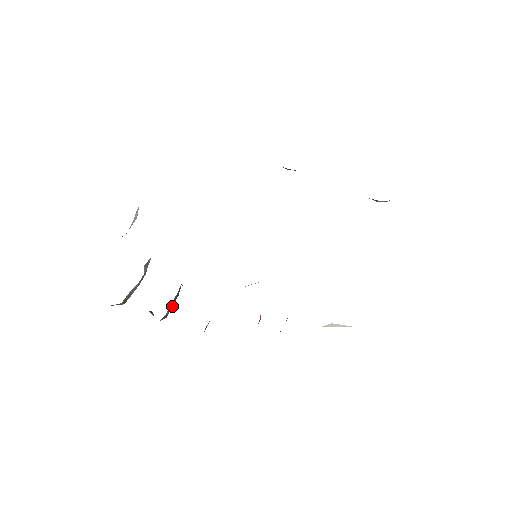
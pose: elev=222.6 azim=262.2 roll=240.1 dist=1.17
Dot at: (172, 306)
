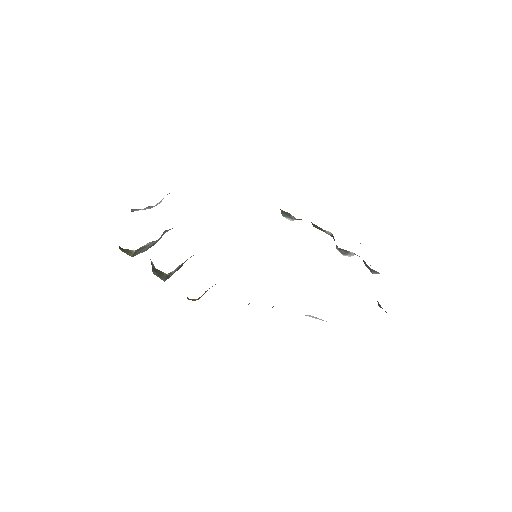
Dot at: occluded
